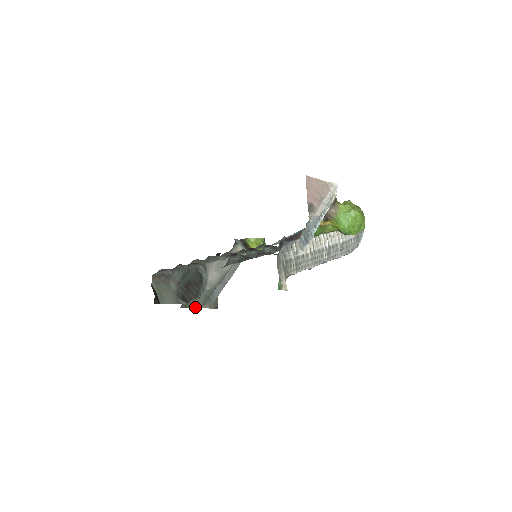
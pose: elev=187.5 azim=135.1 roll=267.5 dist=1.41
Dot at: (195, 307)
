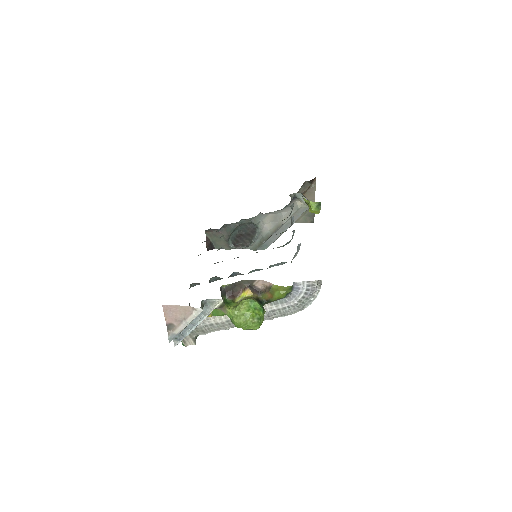
Dot at: occluded
